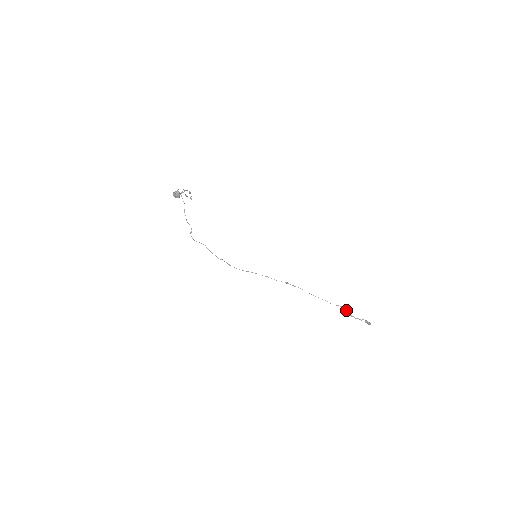
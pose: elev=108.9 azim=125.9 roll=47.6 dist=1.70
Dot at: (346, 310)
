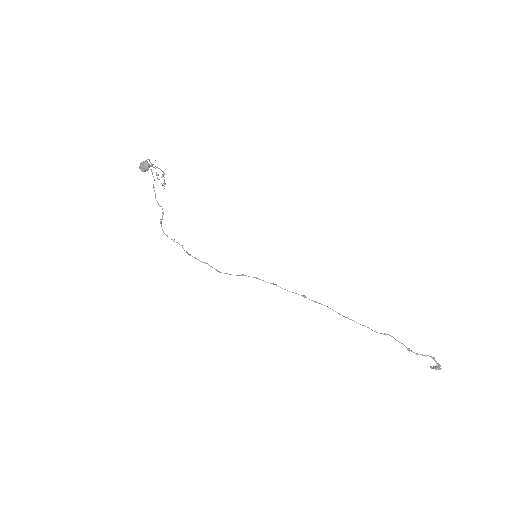
Dot at: occluded
